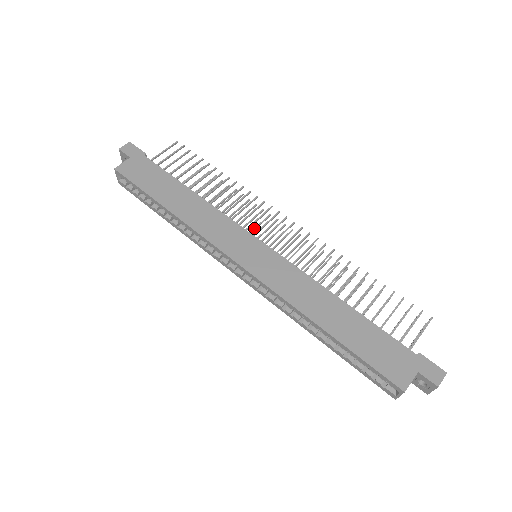
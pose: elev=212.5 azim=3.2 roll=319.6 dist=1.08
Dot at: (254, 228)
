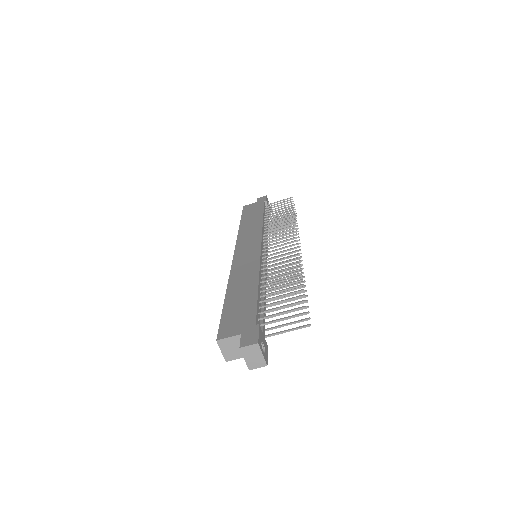
Dot at: occluded
